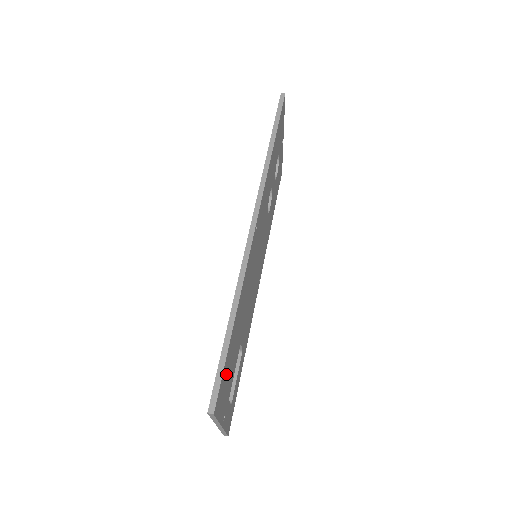
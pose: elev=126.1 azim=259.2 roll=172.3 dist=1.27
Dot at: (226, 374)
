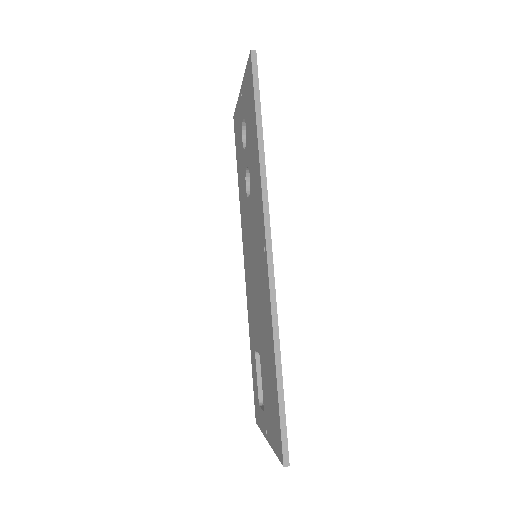
Dot at: occluded
